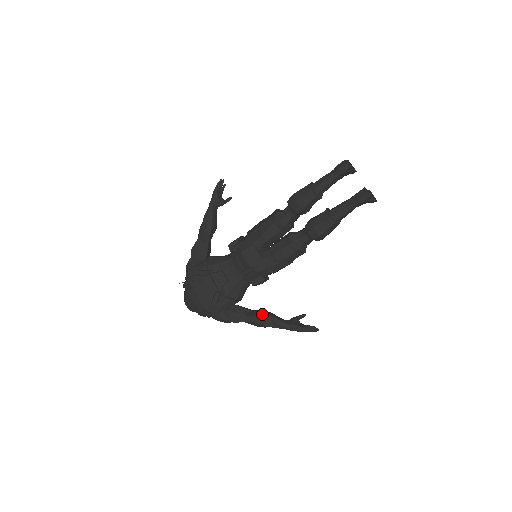
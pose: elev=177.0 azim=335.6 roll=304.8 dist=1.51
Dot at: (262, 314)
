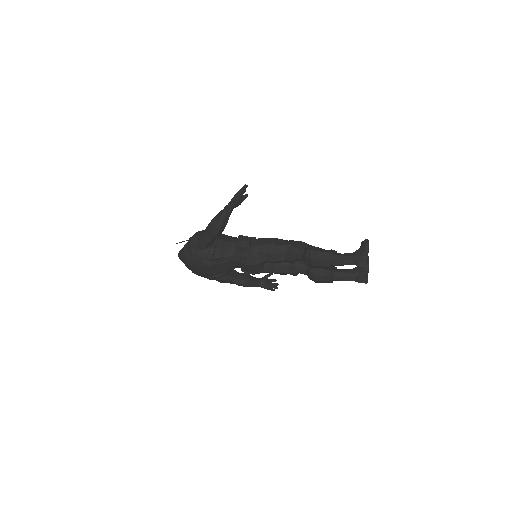
Dot at: (245, 283)
